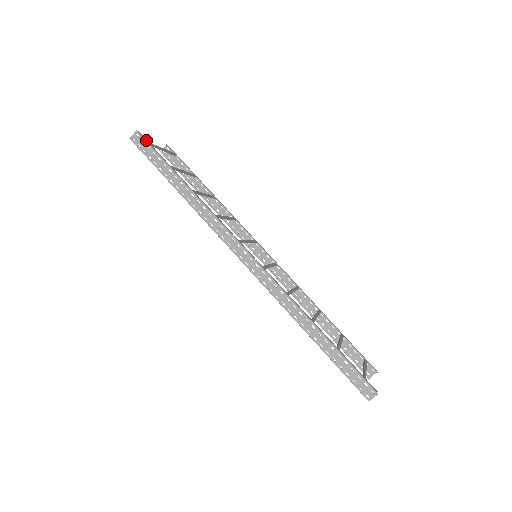
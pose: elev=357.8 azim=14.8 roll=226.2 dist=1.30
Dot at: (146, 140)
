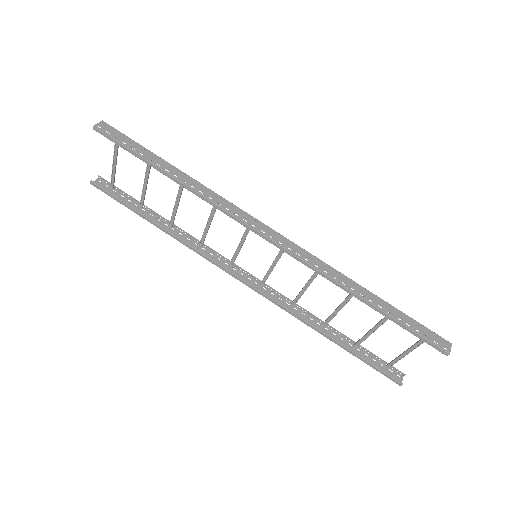
Dot at: (116, 130)
